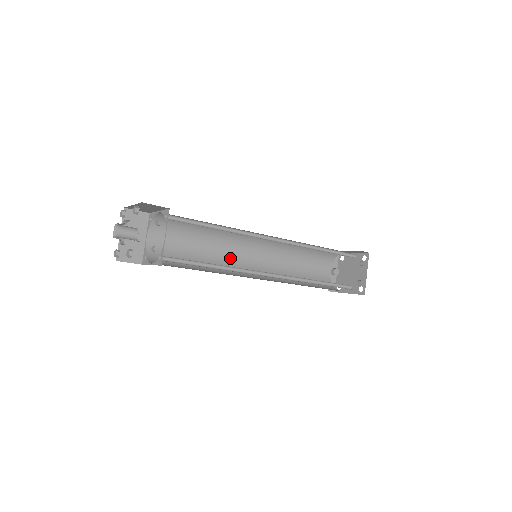
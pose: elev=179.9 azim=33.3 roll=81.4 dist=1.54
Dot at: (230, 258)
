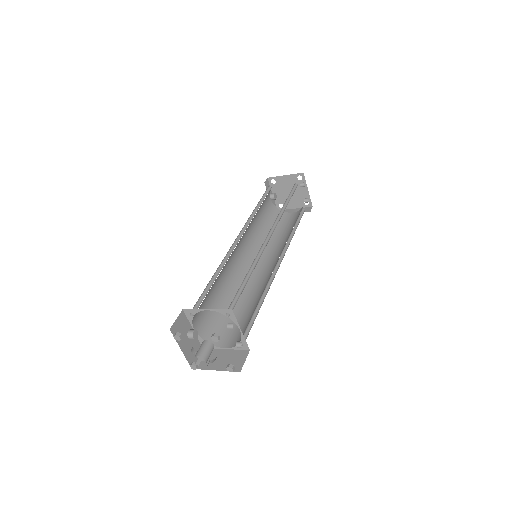
Dot at: (233, 270)
